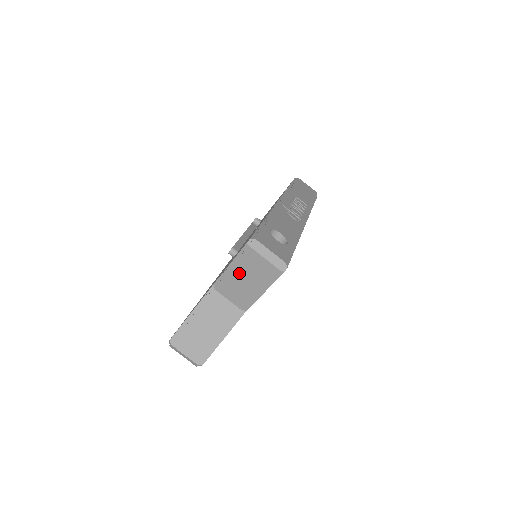
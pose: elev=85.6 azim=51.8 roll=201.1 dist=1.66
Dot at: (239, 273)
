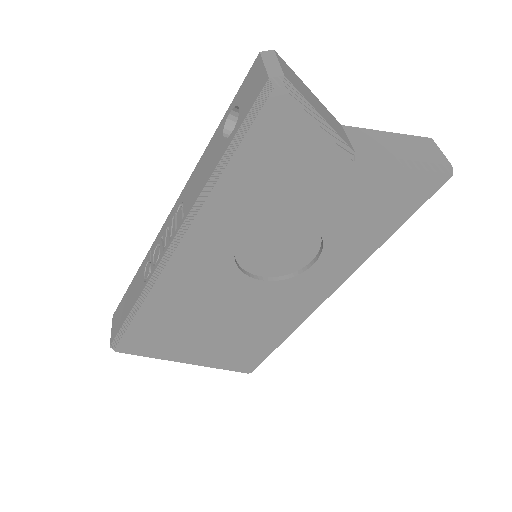
Dot at: (395, 138)
